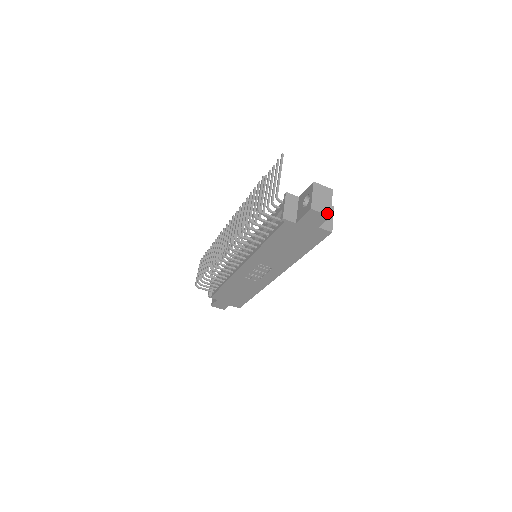
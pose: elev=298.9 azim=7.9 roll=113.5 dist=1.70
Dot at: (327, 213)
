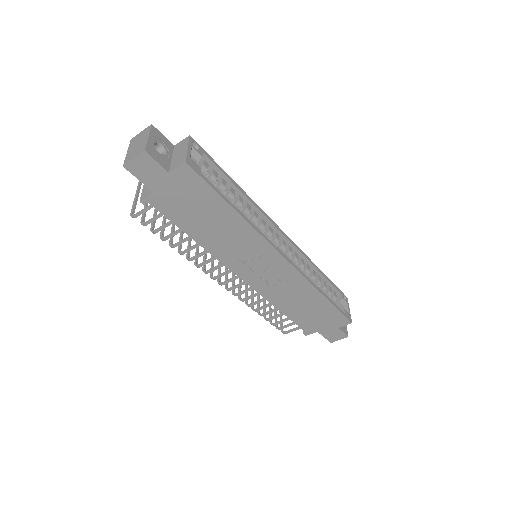
Dot at: (141, 152)
